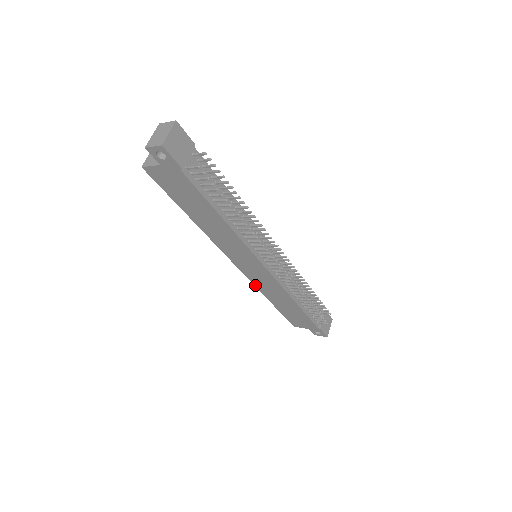
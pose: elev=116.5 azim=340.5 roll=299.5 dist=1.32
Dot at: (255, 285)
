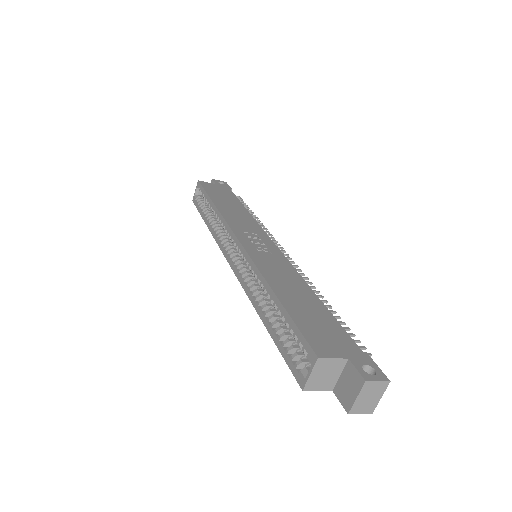
Dot at: (218, 244)
